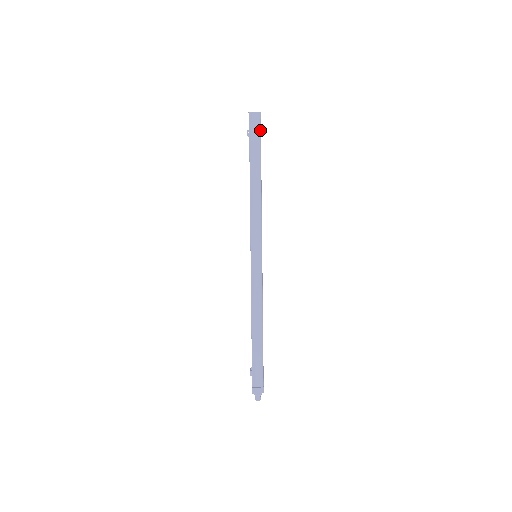
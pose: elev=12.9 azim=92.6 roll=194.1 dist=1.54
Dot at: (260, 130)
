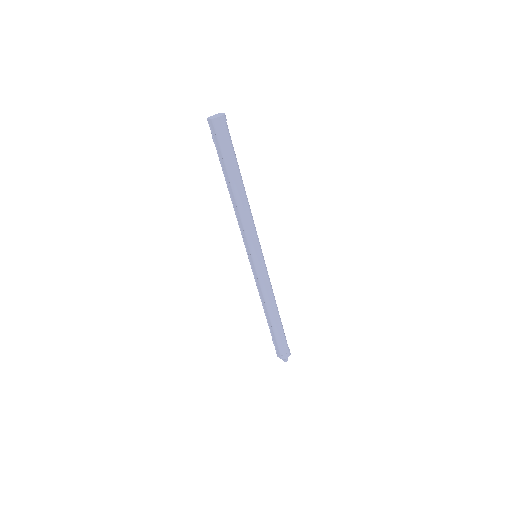
Dot at: (222, 138)
